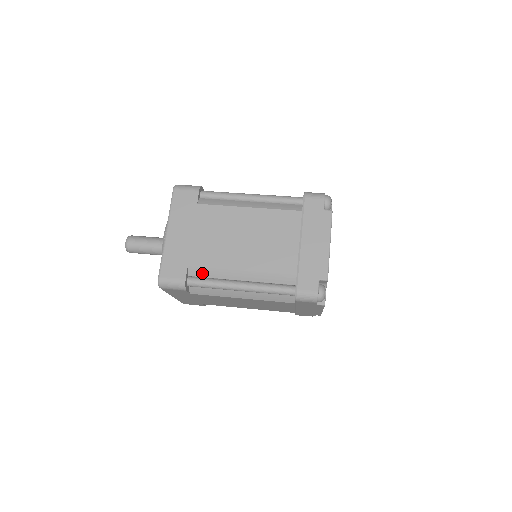
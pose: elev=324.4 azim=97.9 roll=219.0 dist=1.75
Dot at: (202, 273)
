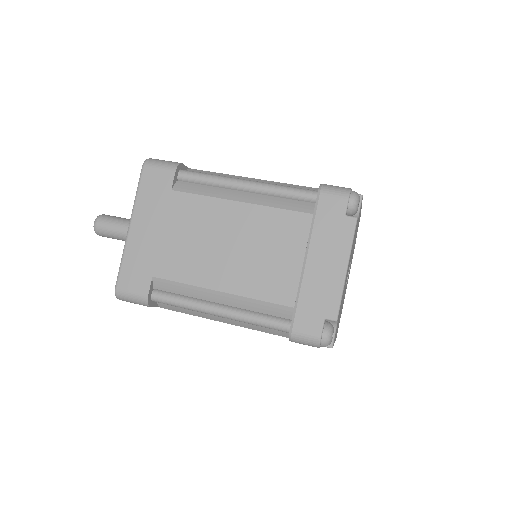
Dot at: (170, 288)
